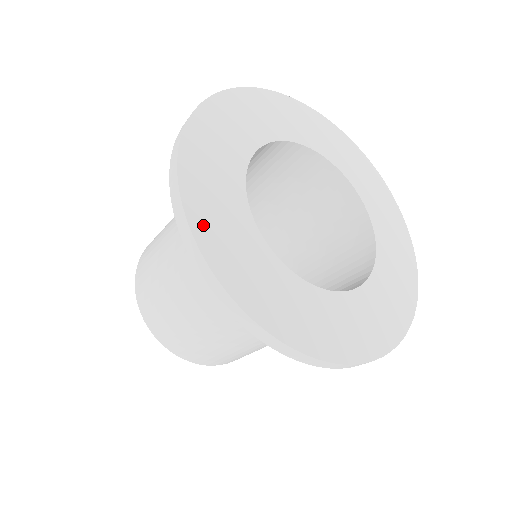
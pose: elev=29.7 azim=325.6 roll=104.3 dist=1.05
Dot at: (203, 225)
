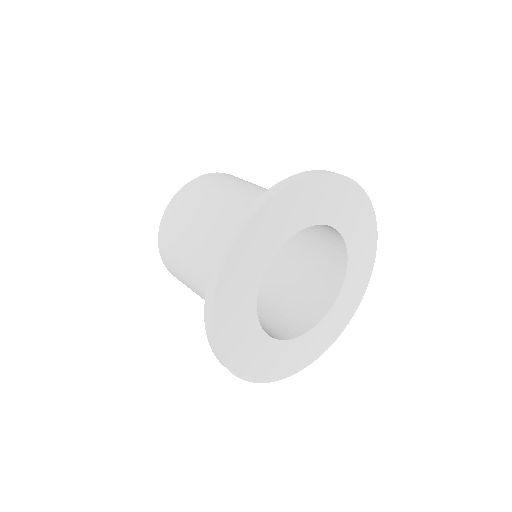
Dot at: (229, 353)
